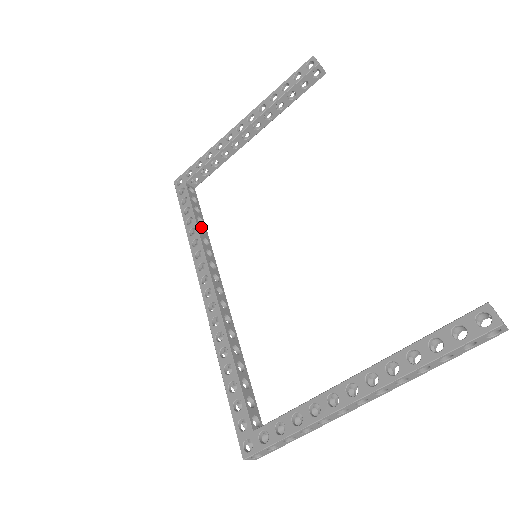
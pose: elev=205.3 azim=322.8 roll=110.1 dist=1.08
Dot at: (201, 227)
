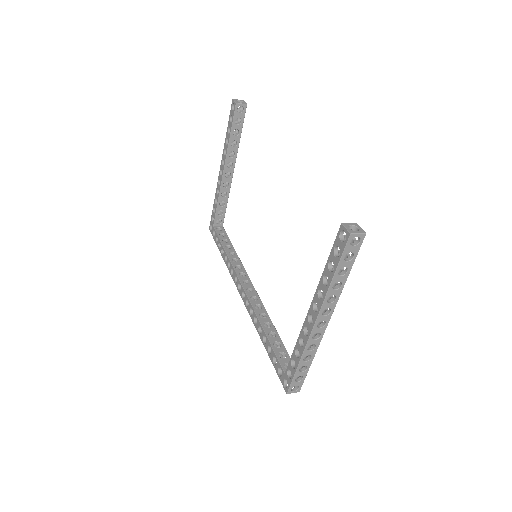
Dot at: (230, 252)
